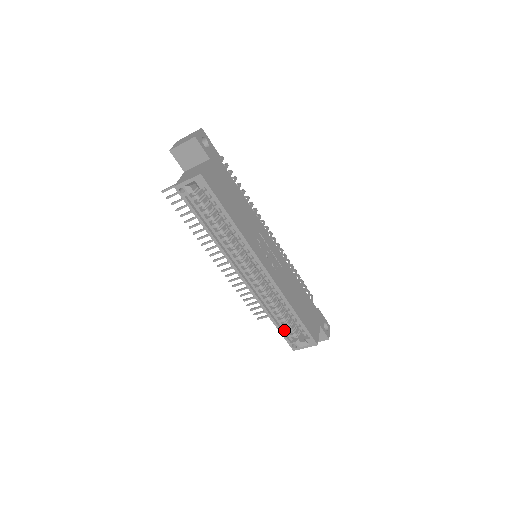
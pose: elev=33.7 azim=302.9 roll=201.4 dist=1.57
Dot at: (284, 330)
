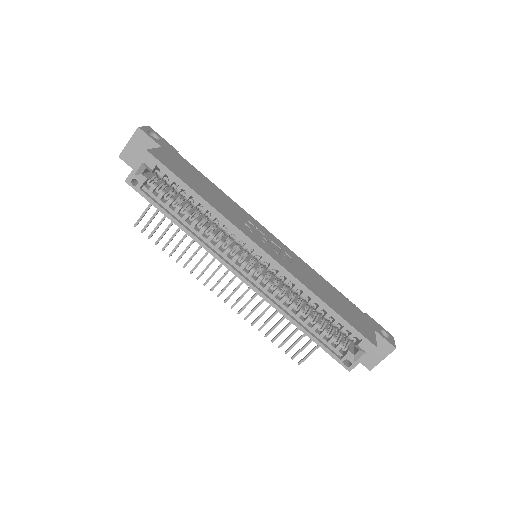
Dot at: (324, 342)
